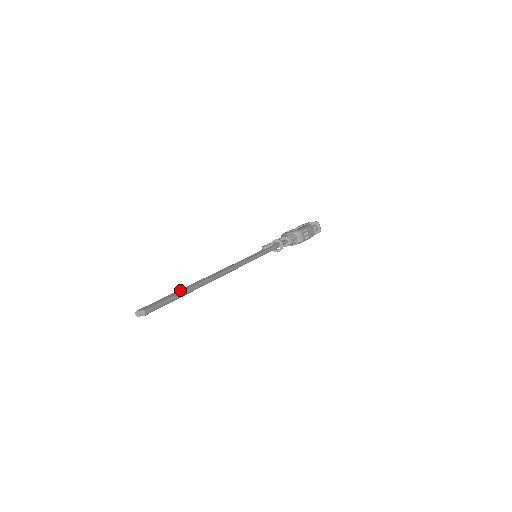
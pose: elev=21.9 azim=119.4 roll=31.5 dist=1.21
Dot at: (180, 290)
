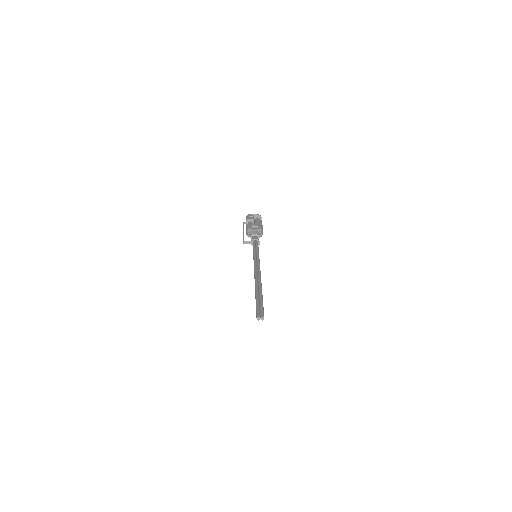
Dot at: (258, 297)
